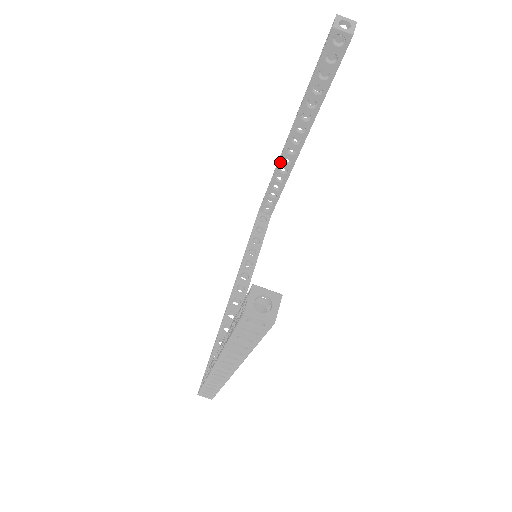
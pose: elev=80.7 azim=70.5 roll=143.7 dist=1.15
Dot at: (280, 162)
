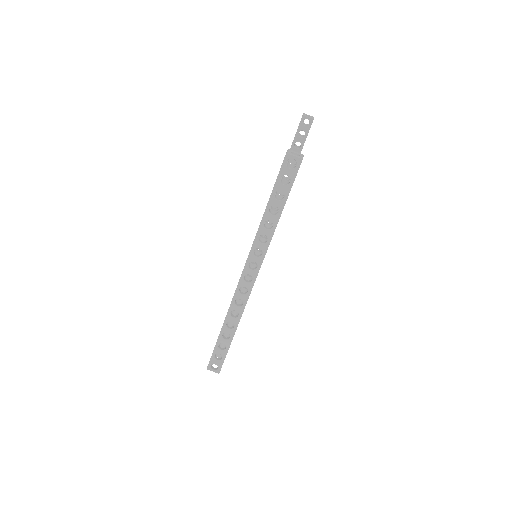
Dot at: occluded
